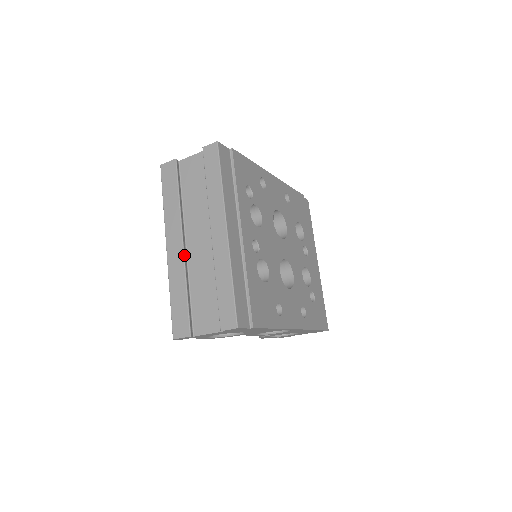
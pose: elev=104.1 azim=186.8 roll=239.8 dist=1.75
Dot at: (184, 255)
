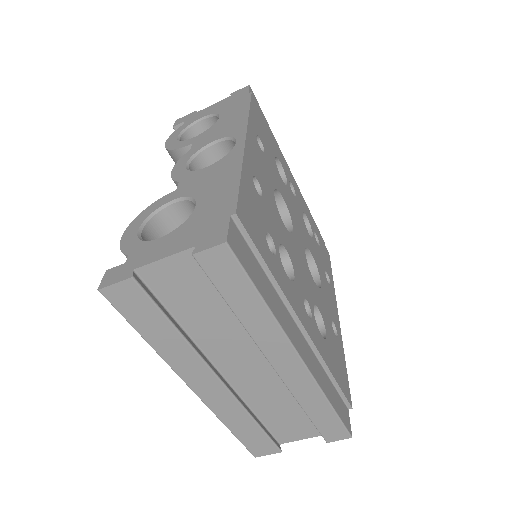
Dot at: (230, 391)
